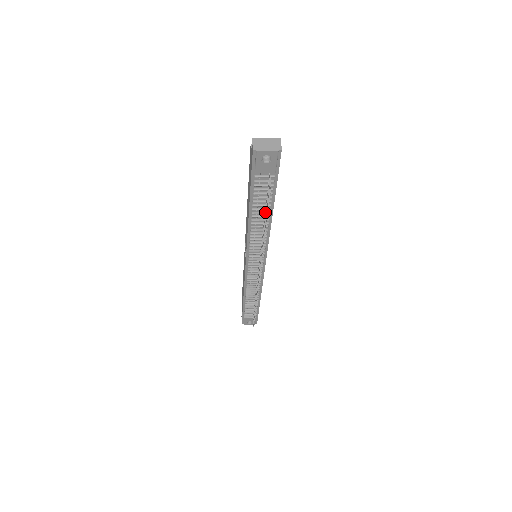
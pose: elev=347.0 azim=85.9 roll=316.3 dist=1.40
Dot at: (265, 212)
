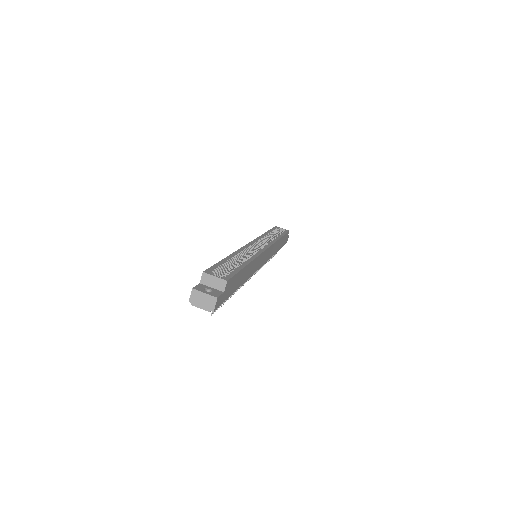
Dot at: occluded
